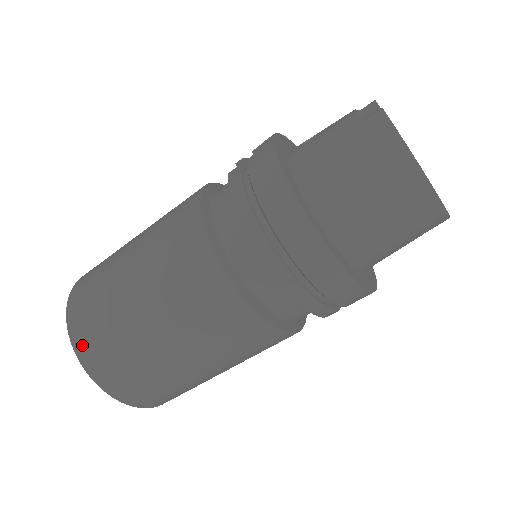
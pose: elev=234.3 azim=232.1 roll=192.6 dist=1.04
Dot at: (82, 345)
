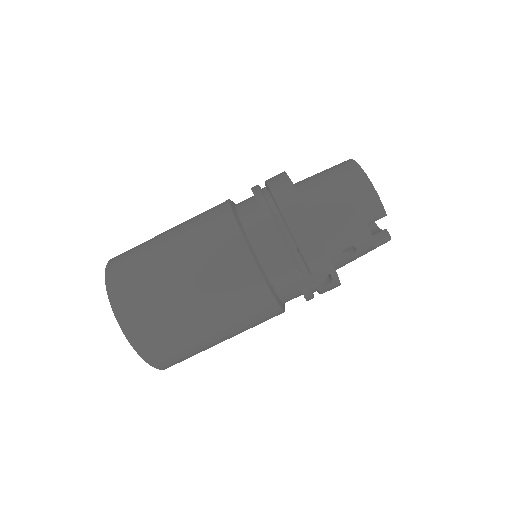
Dot at: (116, 258)
